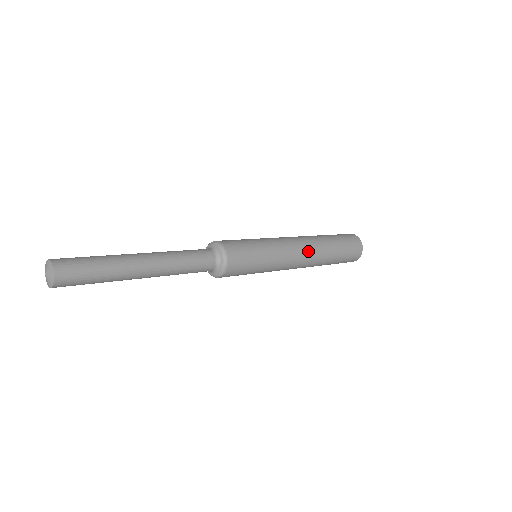
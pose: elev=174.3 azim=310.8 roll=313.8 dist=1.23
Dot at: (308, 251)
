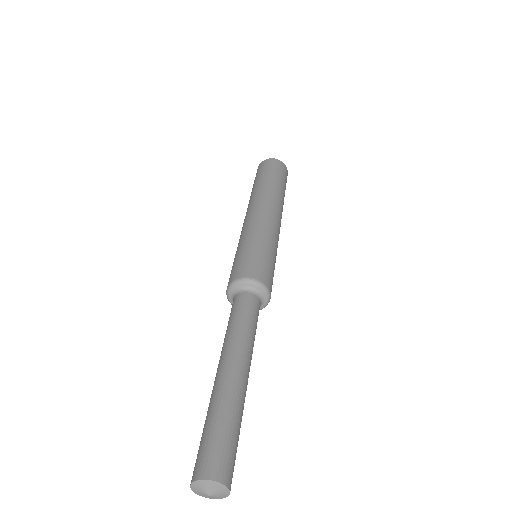
Dot at: occluded
